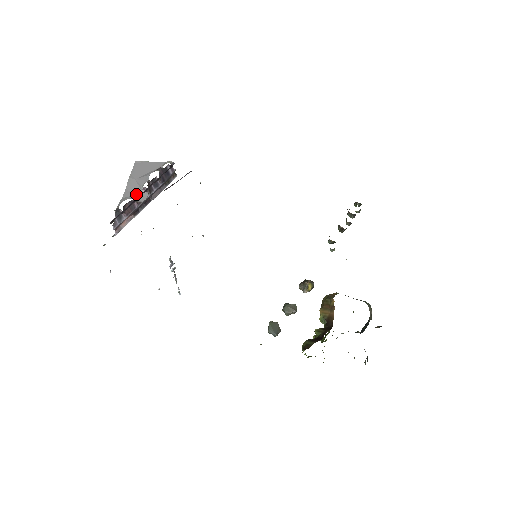
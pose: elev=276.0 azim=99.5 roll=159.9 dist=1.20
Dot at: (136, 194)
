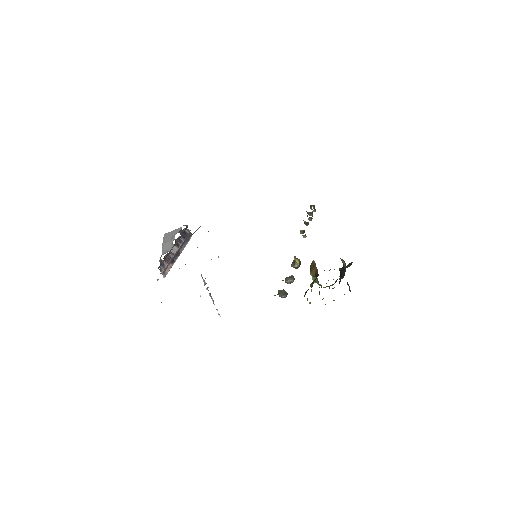
Dot at: (169, 250)
